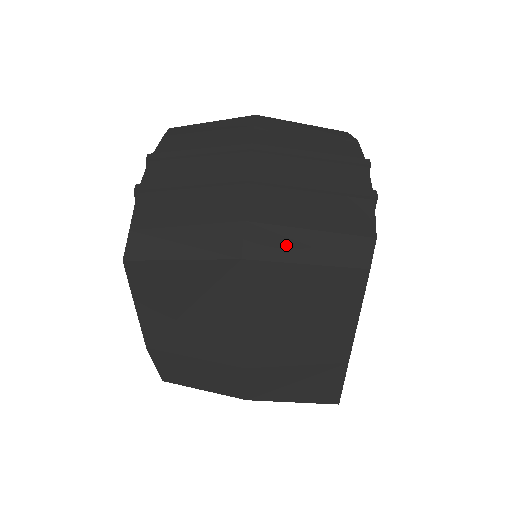
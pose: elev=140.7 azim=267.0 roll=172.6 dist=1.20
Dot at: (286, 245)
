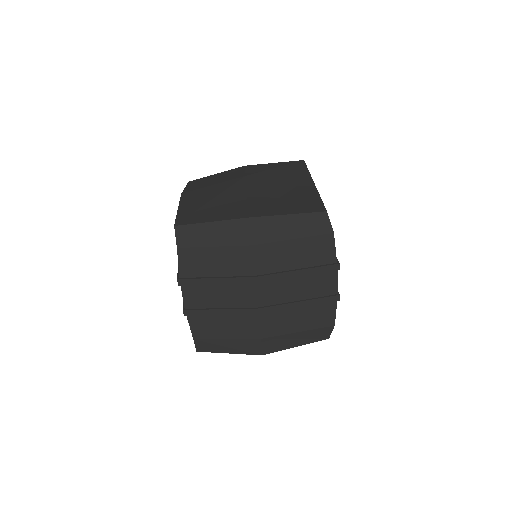
Dot at: (285, 343)
